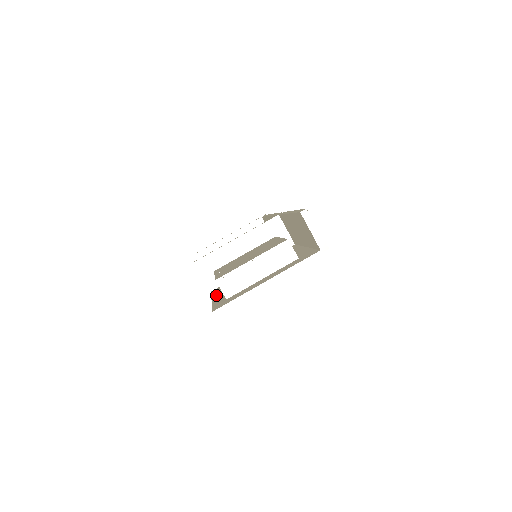
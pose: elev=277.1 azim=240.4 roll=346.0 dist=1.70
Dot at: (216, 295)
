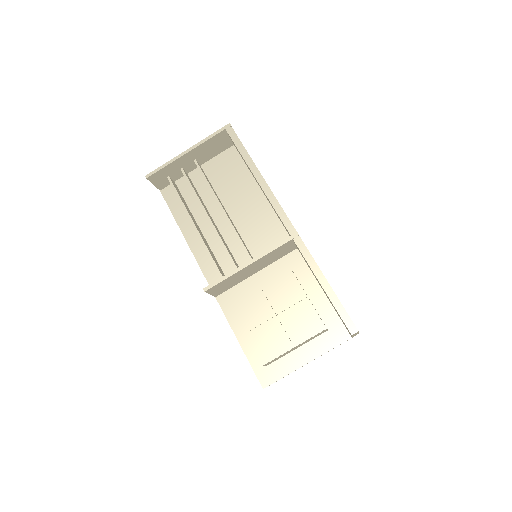
Dot at: (237, 329)
